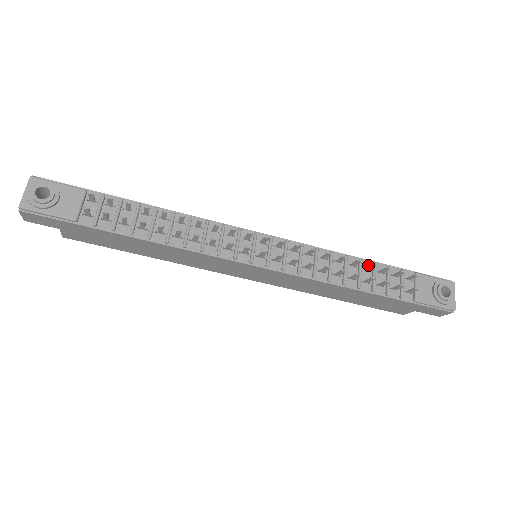
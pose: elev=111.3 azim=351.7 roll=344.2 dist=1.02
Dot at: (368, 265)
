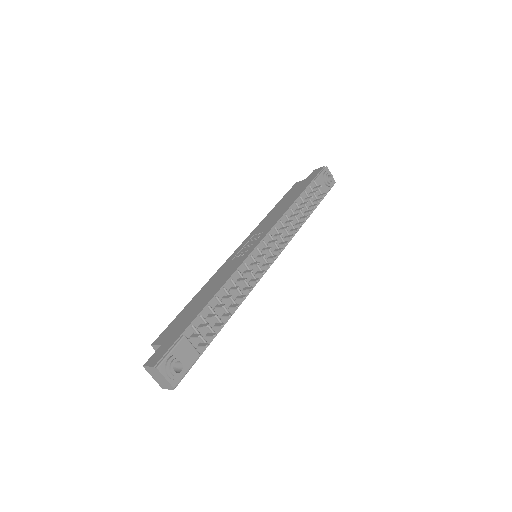
Dot at: (299, 202)
